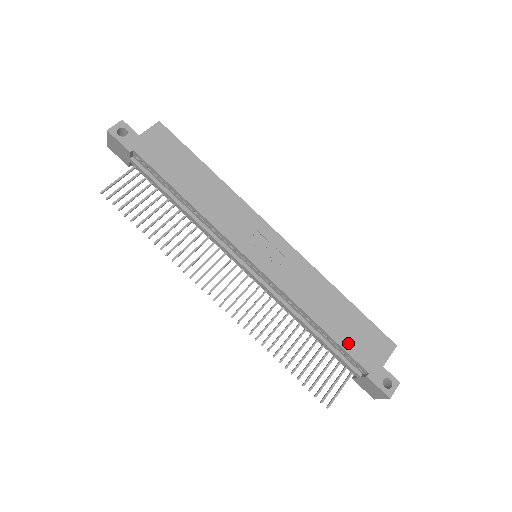
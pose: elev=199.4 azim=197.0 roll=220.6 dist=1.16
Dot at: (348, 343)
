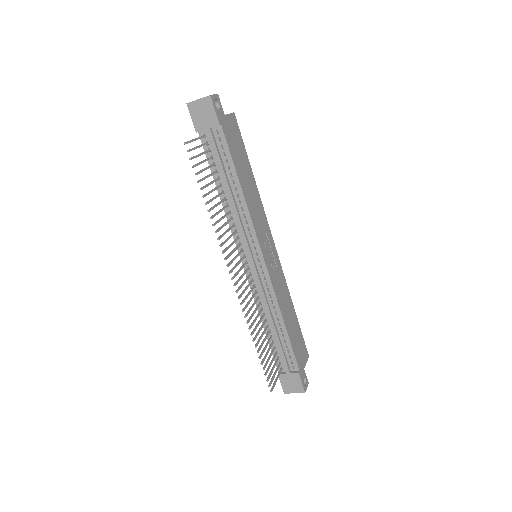
Dot at: (294, 345)
